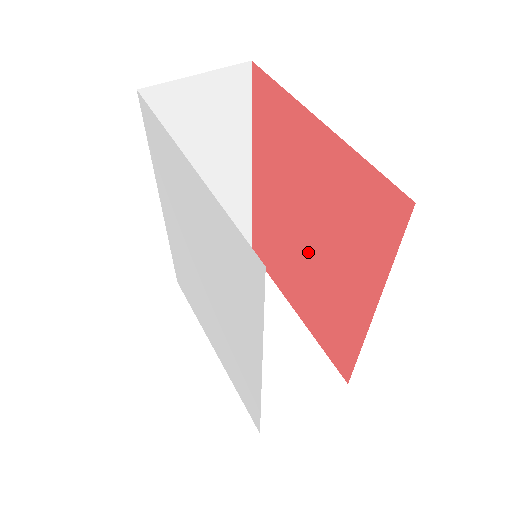
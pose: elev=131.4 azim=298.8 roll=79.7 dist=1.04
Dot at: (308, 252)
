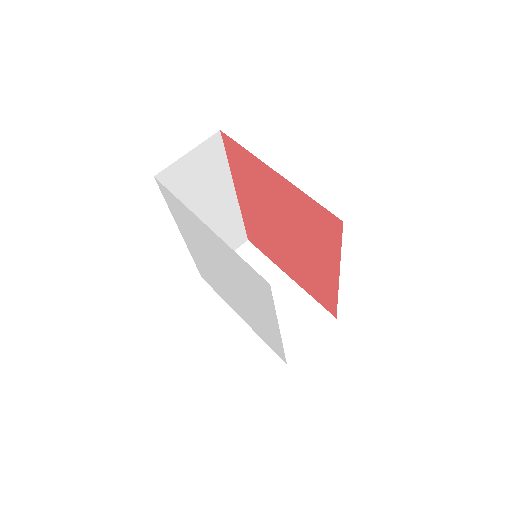
Dot at: (289, 242)
